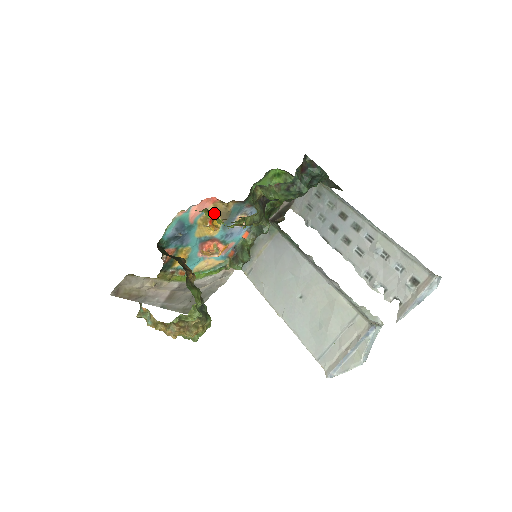
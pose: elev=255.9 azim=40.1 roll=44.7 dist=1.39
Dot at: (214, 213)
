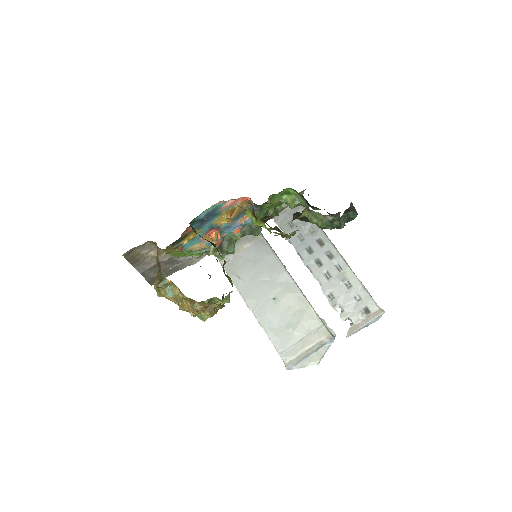
Dot at: (236, 208)
